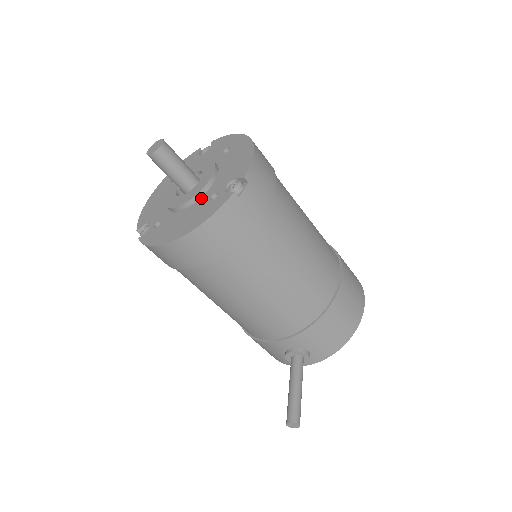
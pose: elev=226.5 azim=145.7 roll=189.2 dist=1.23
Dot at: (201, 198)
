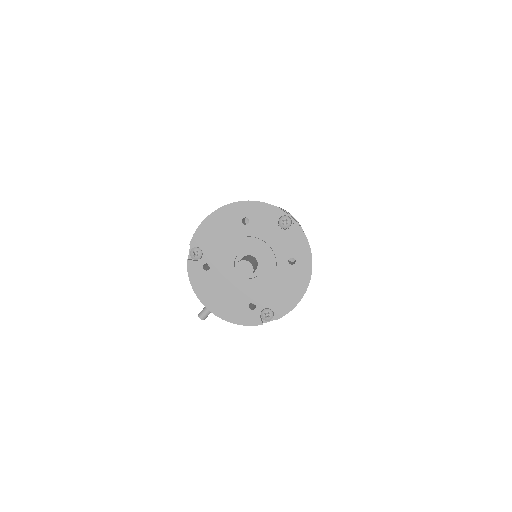
Dot at: (245, 293)
